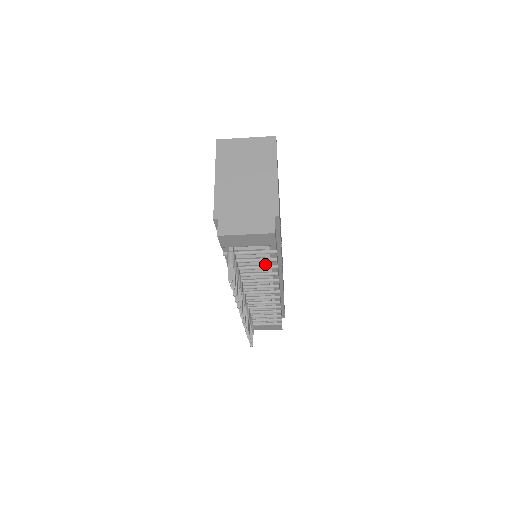
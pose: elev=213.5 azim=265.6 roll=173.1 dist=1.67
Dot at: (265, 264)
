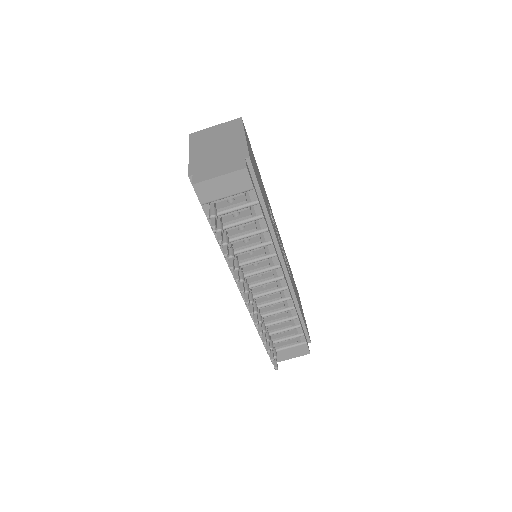
Dot at: (254, 228)
